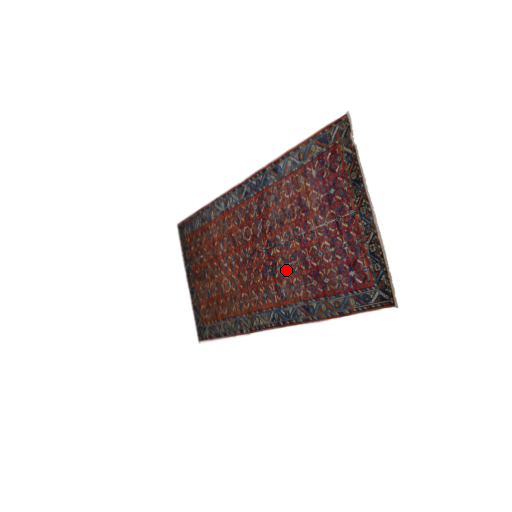
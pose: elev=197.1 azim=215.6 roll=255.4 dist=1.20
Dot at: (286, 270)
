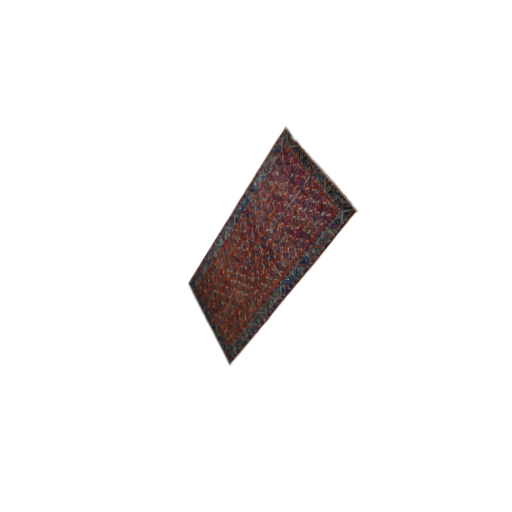
Dot at: (280, 248)
